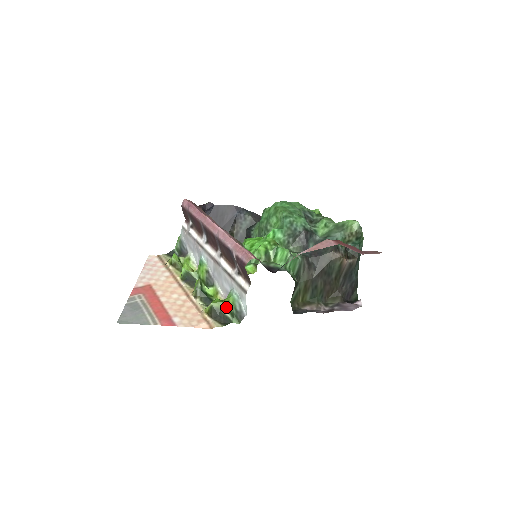
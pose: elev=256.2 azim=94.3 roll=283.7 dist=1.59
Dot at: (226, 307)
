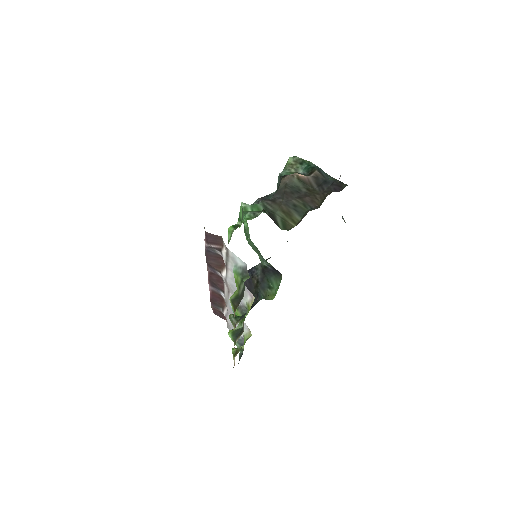
Dot at: (239, 286)
